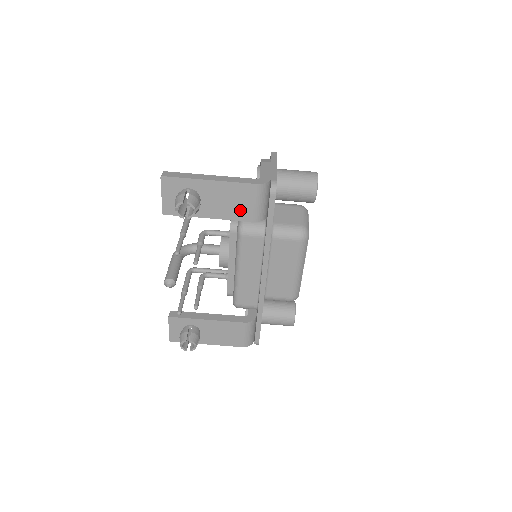
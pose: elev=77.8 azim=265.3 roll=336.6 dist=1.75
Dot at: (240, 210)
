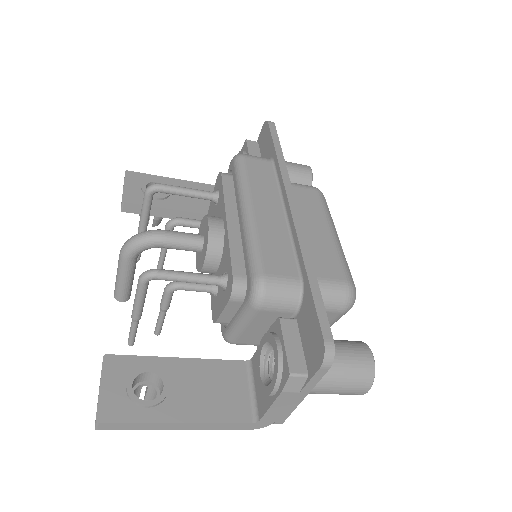
Dot at: occluded
